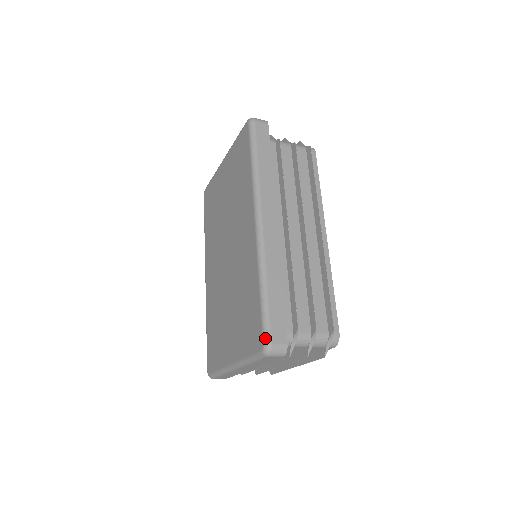
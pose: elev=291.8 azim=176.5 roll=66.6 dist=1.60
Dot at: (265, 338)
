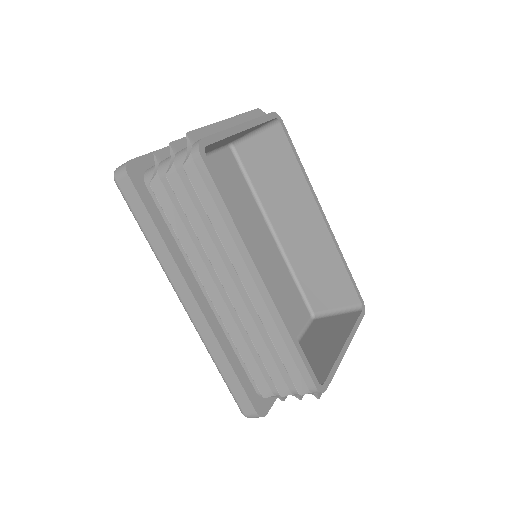
Dot at: (239, 408)
